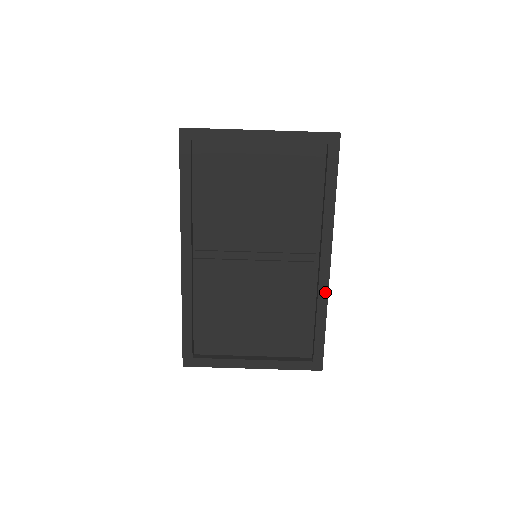
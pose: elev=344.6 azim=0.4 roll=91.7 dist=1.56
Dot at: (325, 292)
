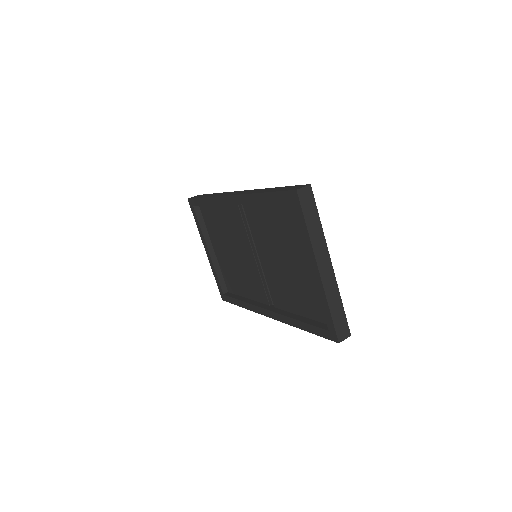
Dot at: (254, 309)
